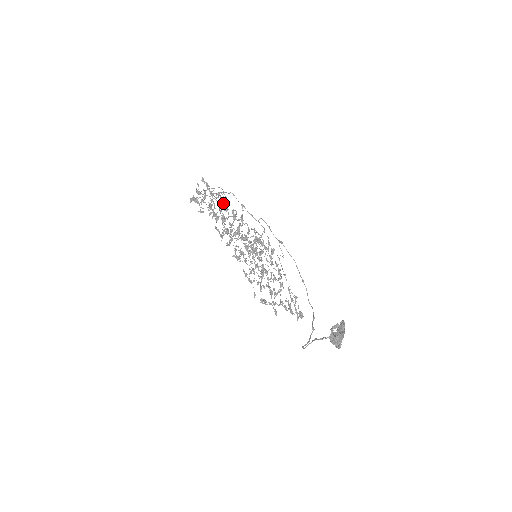
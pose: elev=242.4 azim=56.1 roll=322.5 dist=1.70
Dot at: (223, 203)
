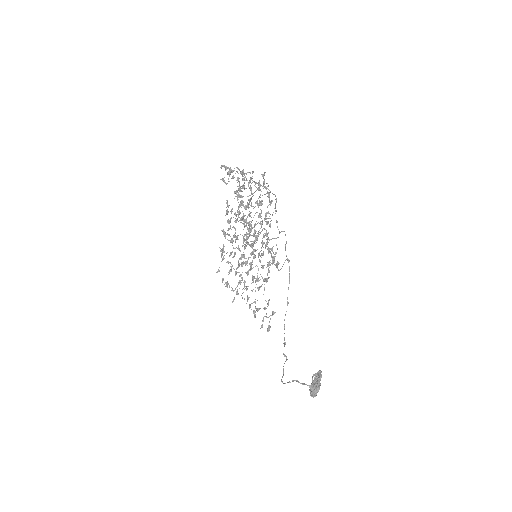
Dot at: (262, 200)
